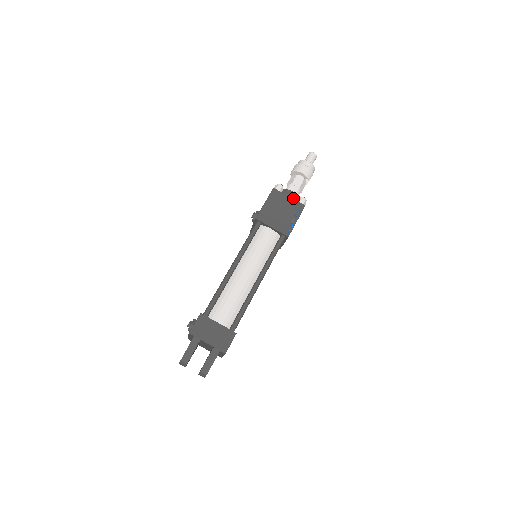
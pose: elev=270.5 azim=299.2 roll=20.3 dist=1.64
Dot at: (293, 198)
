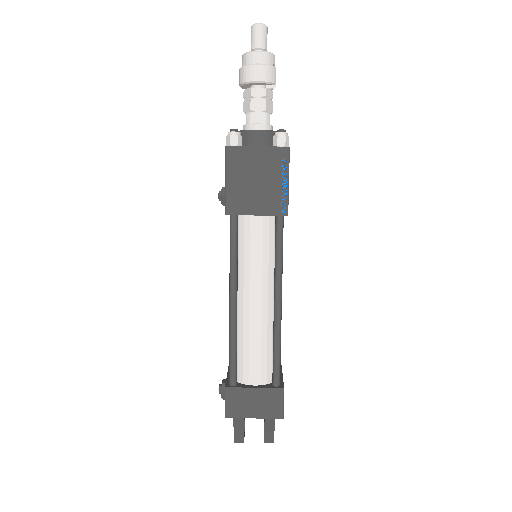
Dot at: (264, 141)
